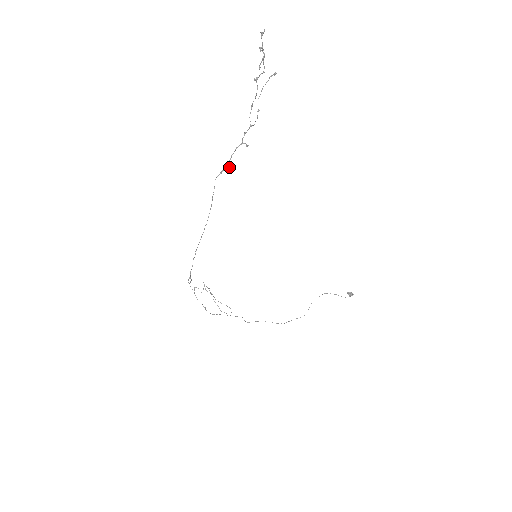
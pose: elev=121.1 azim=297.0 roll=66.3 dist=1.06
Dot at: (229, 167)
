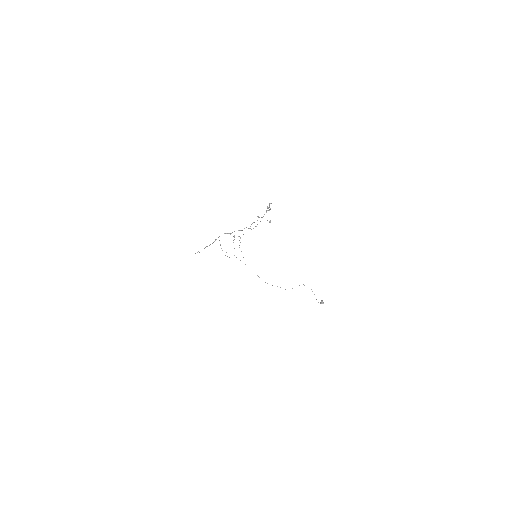
Dot at: occluded
